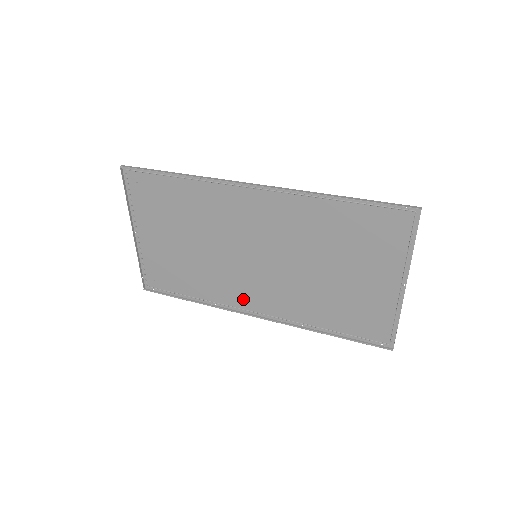
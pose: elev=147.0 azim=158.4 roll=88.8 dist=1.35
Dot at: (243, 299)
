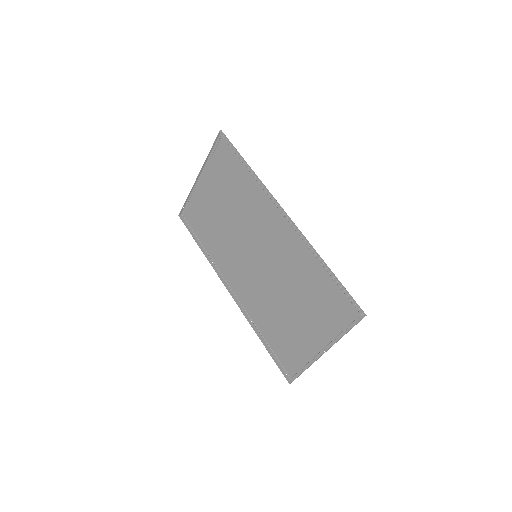
Dot at: (230, 274)
